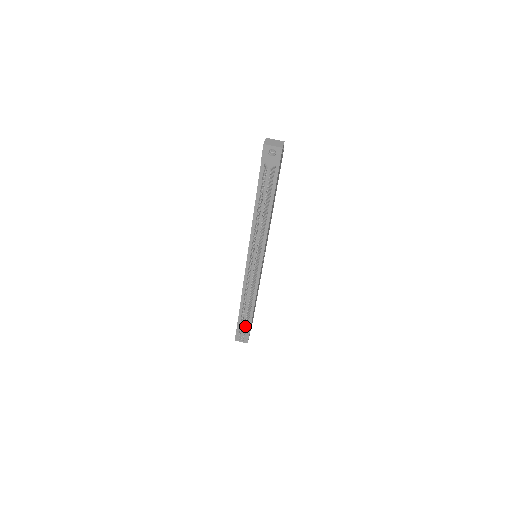
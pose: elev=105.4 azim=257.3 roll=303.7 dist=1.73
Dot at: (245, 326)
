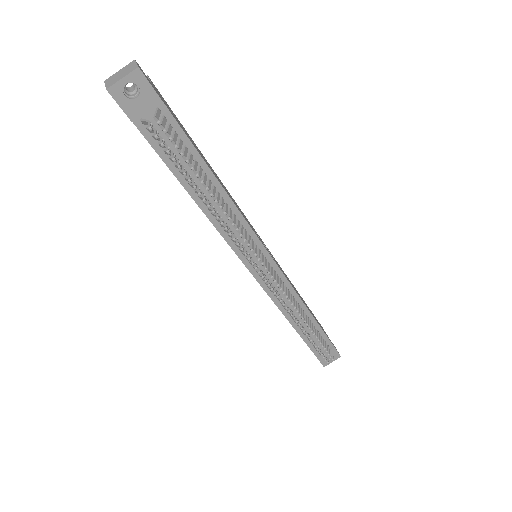
Dot at: occluded
